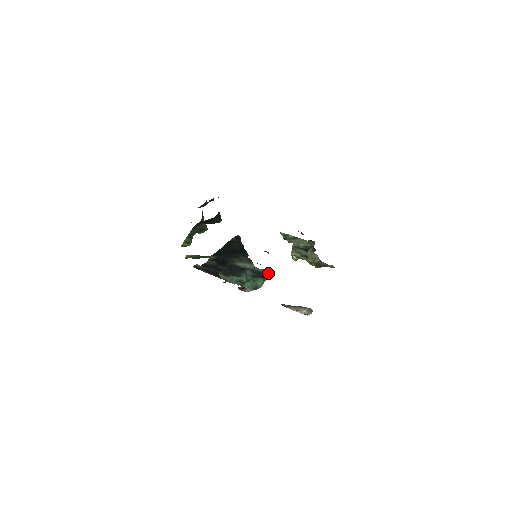
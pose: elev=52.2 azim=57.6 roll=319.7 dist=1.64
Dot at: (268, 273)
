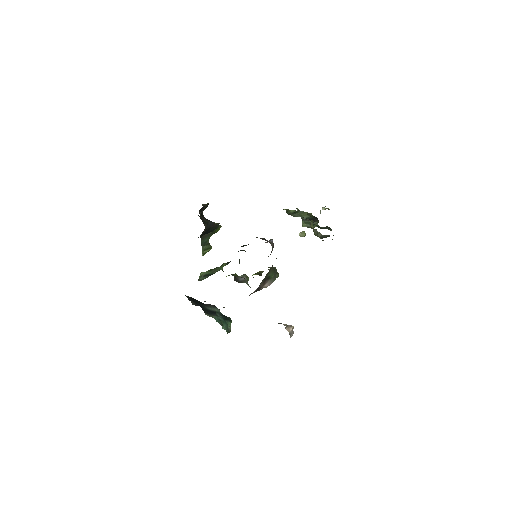
Dot at: occluded
